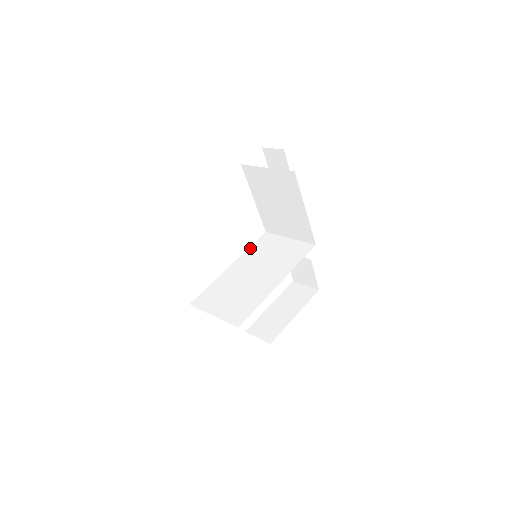
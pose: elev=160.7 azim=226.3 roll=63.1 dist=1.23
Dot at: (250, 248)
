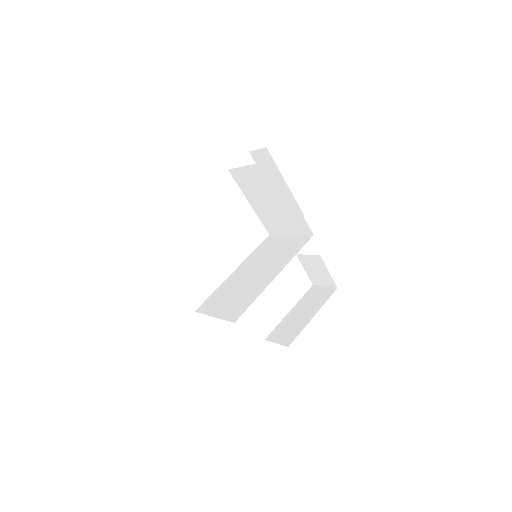
Dot at: (254, 252)
